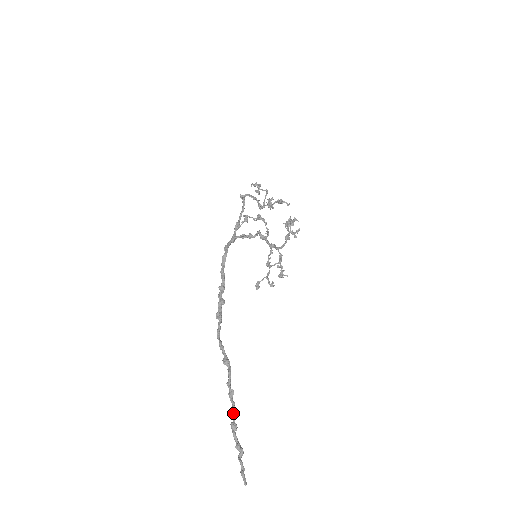
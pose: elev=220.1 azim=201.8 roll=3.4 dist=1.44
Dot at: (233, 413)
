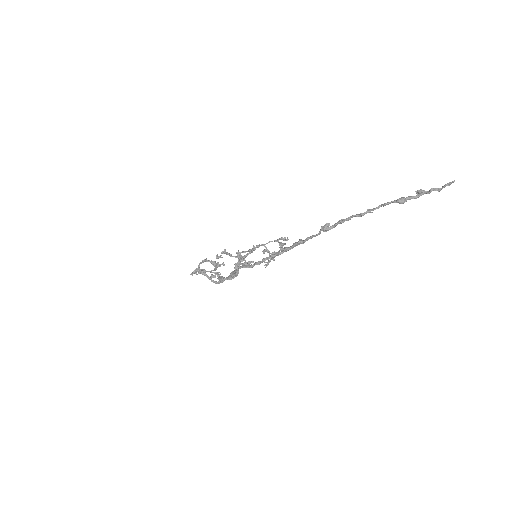
Dot at: (389, 203)
